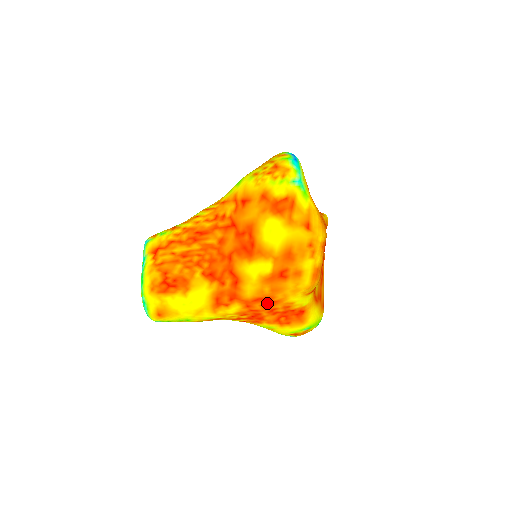
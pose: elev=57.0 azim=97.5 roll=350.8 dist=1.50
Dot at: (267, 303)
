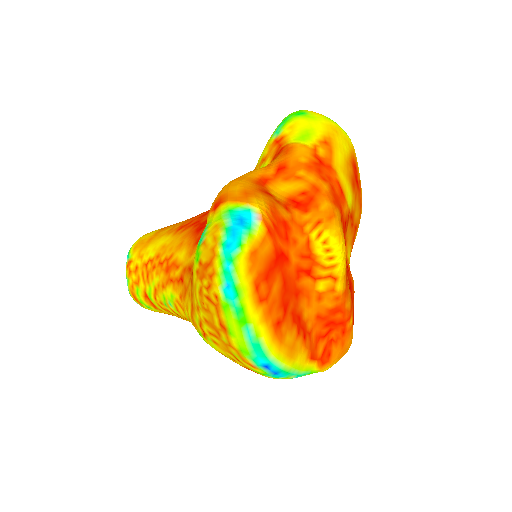
Dot at: occluded
